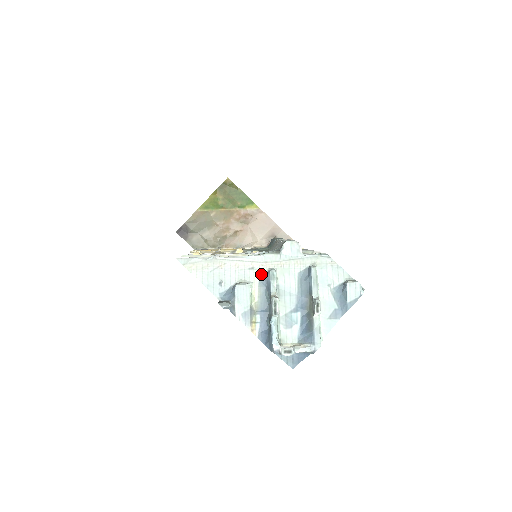
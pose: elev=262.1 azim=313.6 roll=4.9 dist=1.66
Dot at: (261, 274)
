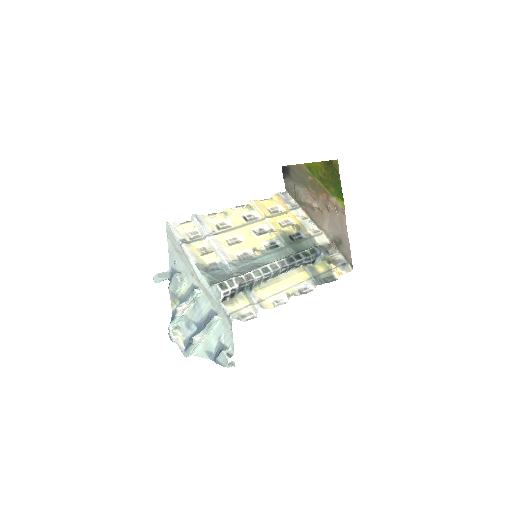
Dot at: (194, 284)
